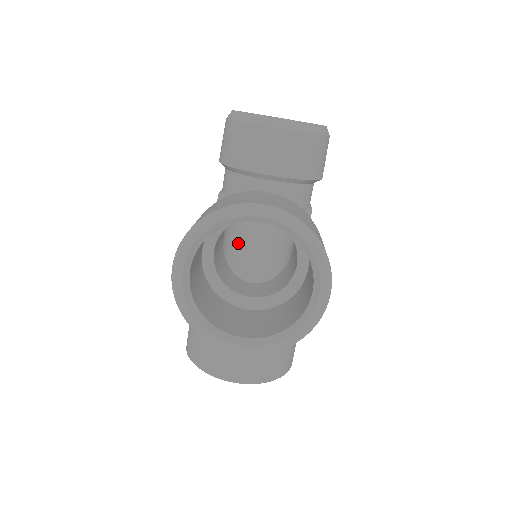
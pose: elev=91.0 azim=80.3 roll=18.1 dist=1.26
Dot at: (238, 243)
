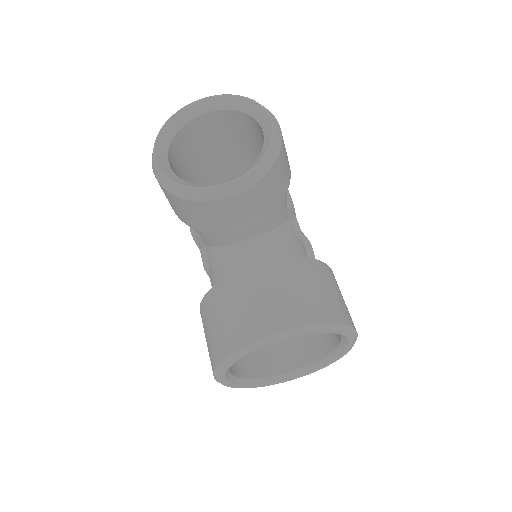
Dot at: occluded
